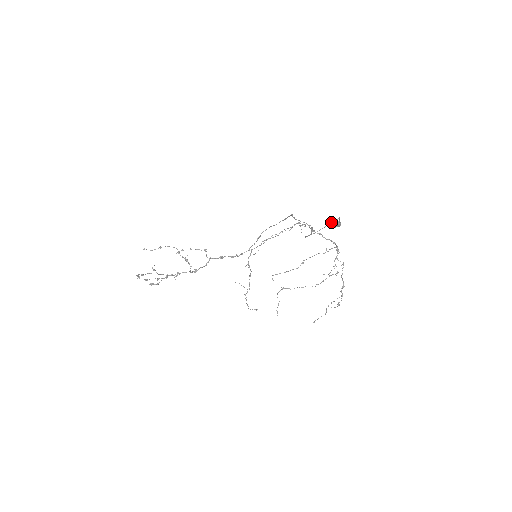
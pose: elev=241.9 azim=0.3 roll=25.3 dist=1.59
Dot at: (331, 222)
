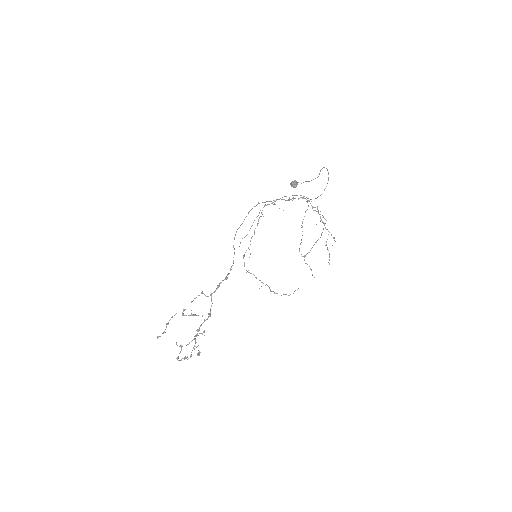
Dot at: (292, 185)
